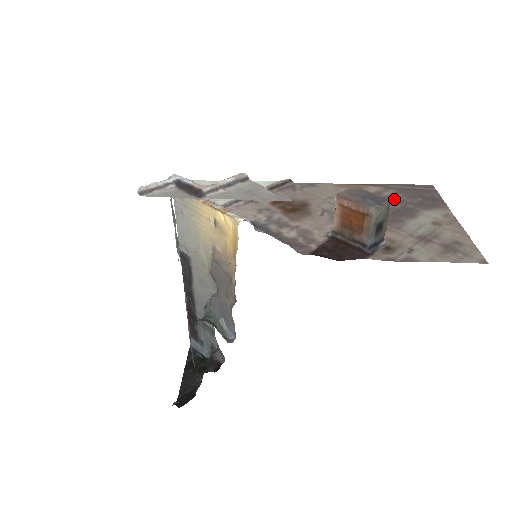
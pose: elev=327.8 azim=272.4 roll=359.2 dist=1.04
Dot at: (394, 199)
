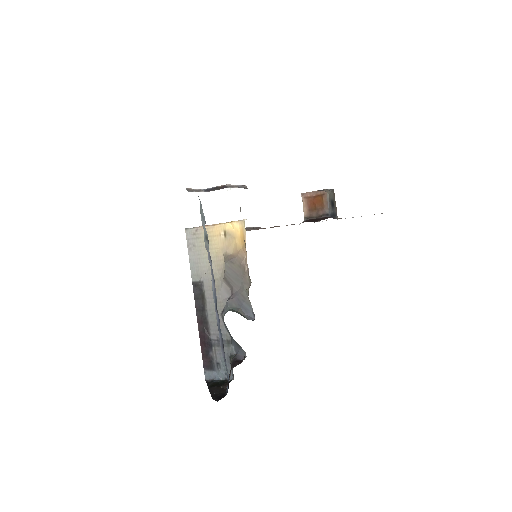
Dot at: occluded
